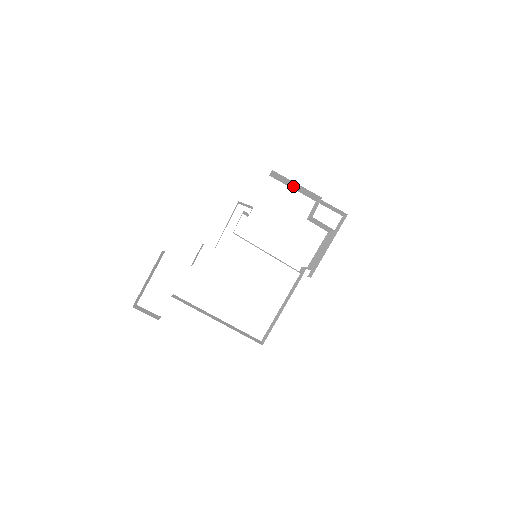
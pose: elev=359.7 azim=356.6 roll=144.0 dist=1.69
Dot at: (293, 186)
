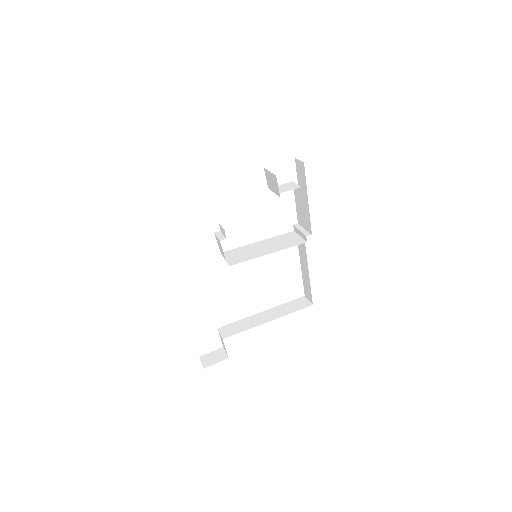
Dot at: occluded
